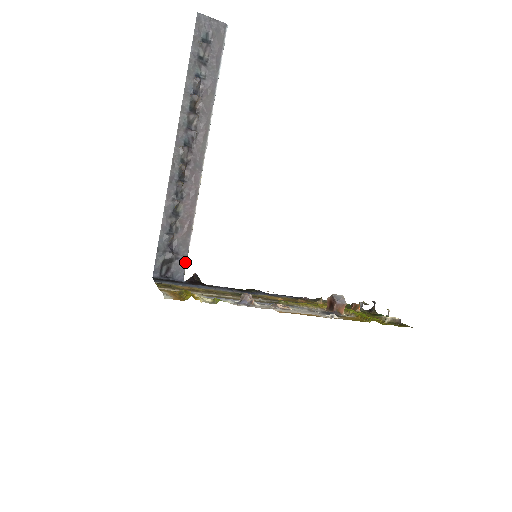
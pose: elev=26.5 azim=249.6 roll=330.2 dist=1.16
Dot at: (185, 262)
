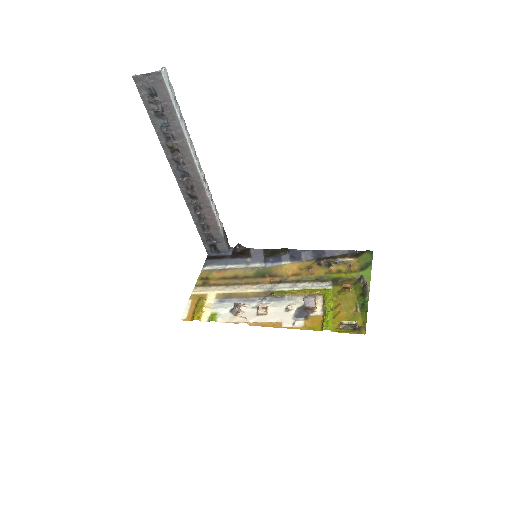
Dot at: (224, 243)
